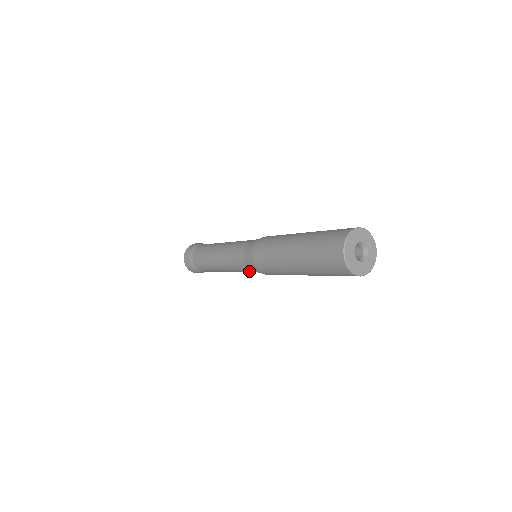
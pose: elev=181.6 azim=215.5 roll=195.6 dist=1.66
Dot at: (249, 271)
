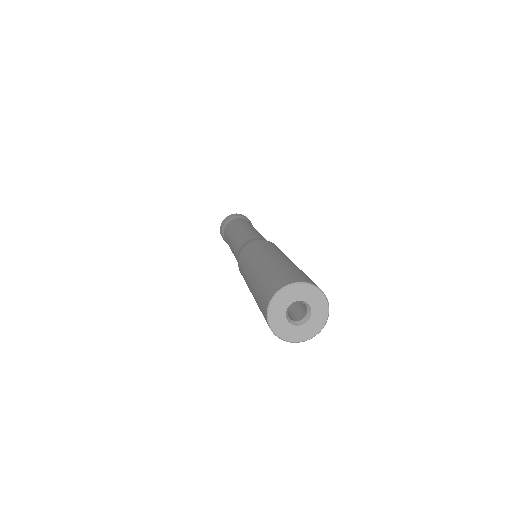
Dot at: occluded
